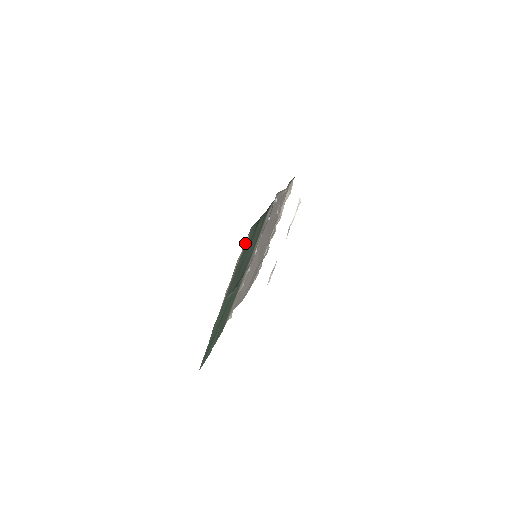
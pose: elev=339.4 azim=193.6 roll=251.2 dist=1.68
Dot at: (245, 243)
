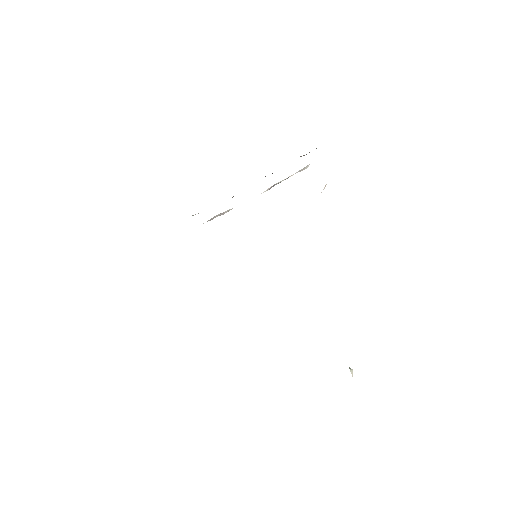
Dot at: occluded
